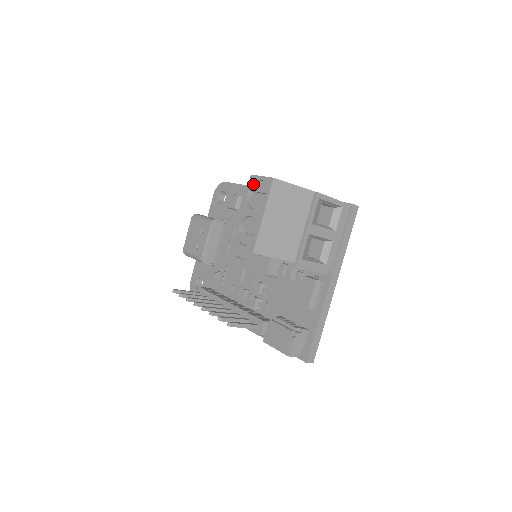
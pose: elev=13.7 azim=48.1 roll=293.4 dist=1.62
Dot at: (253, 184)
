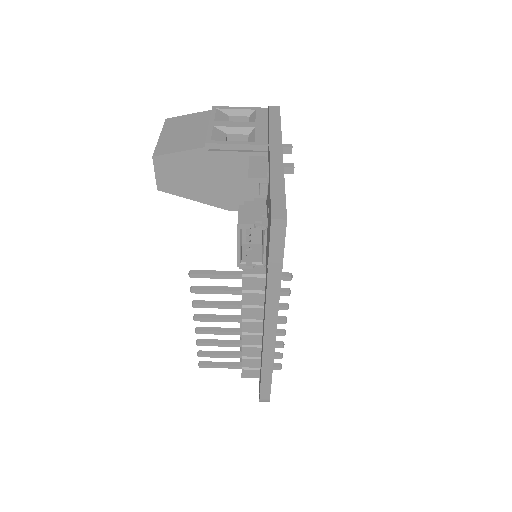
Dot at: occluded
